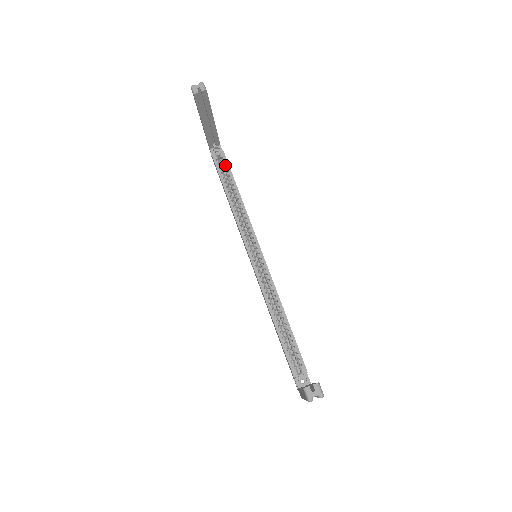
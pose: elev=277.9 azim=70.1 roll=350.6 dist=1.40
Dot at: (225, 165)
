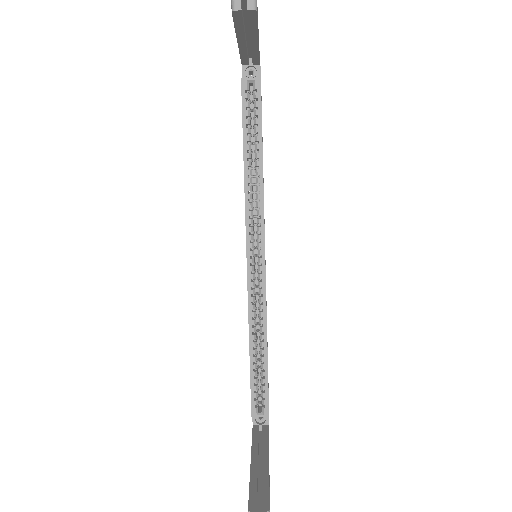
Dot at: (256, 105)
